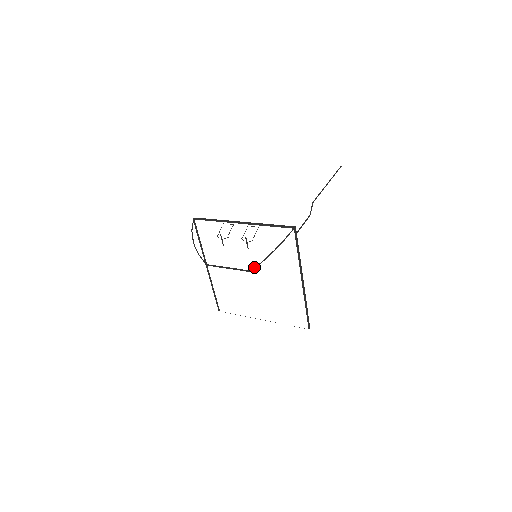
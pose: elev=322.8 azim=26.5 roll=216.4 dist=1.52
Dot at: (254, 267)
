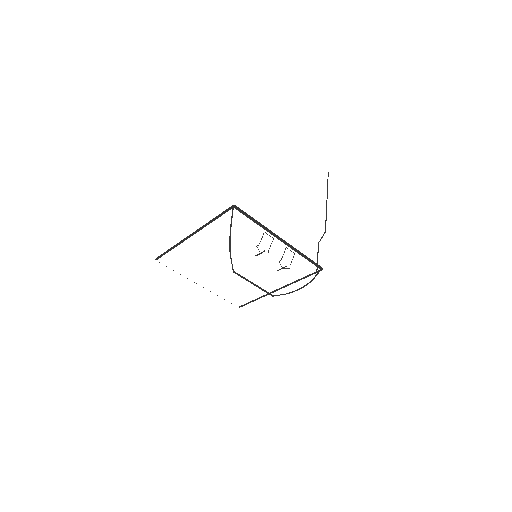
Dot at: (279, 295)
